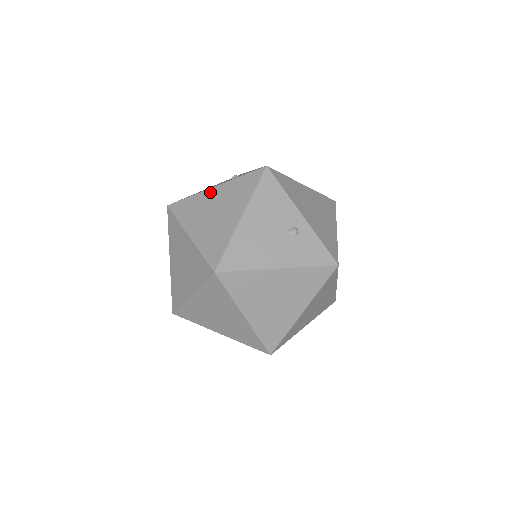
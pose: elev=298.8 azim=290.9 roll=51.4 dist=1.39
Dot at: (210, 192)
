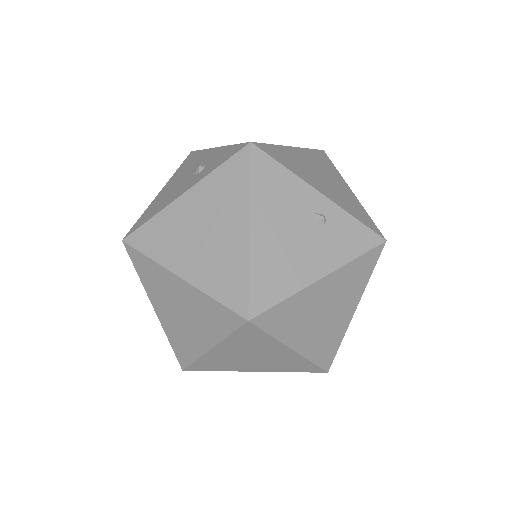
Dot at: (180, 203)
